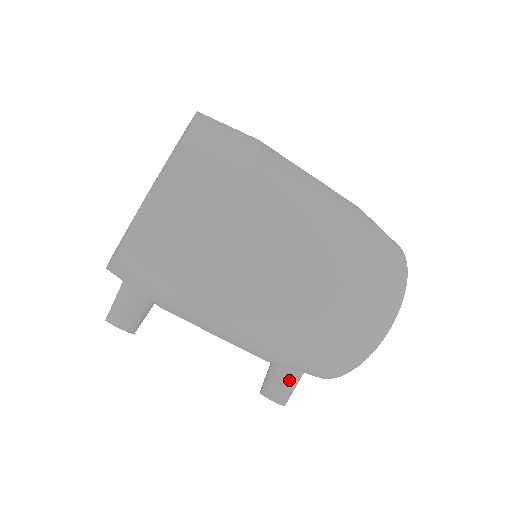
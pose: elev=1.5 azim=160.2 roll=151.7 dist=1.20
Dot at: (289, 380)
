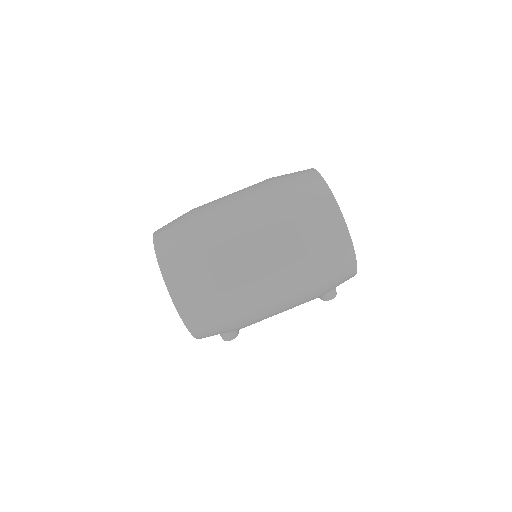
Dot at: occluded
